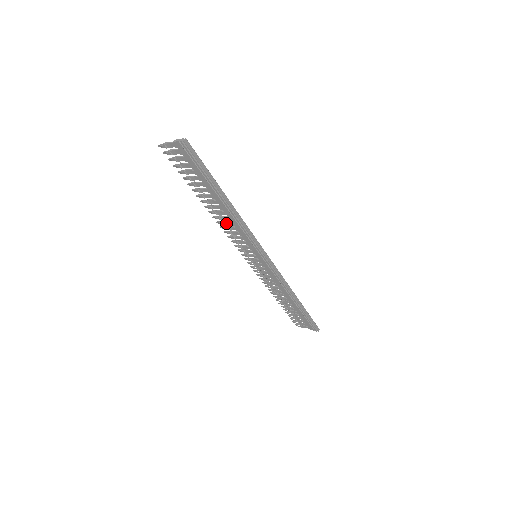
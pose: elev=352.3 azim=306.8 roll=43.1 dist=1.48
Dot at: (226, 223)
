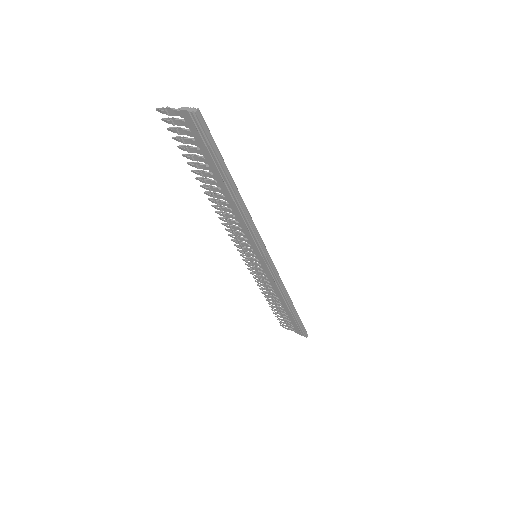
Dot at: (228, 216)
